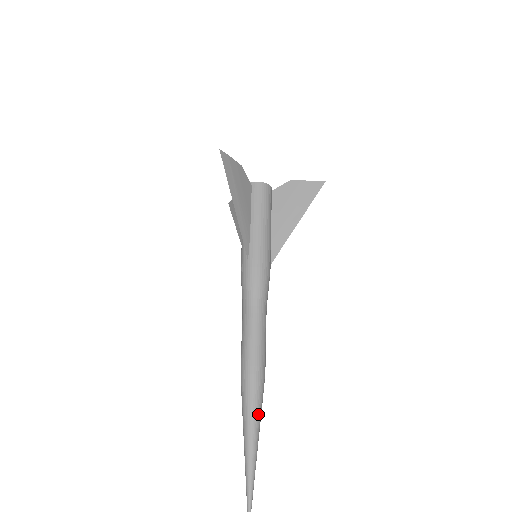
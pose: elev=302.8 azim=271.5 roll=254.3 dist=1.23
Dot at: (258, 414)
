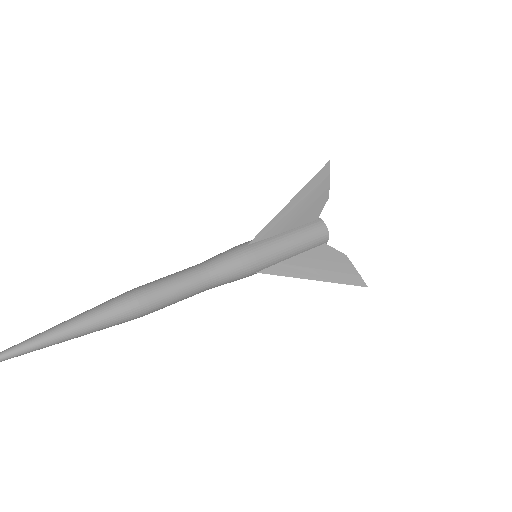
Dot at: (95, 324)
